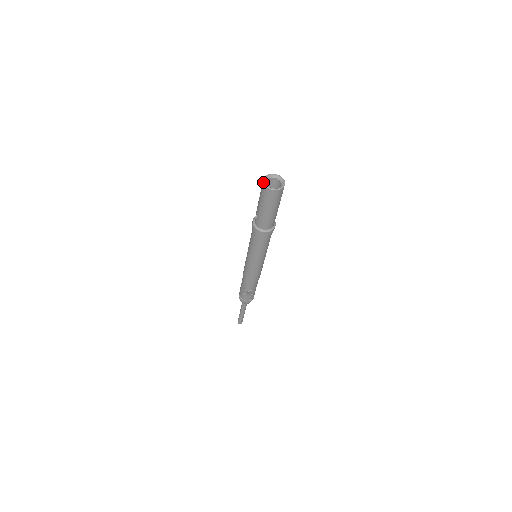
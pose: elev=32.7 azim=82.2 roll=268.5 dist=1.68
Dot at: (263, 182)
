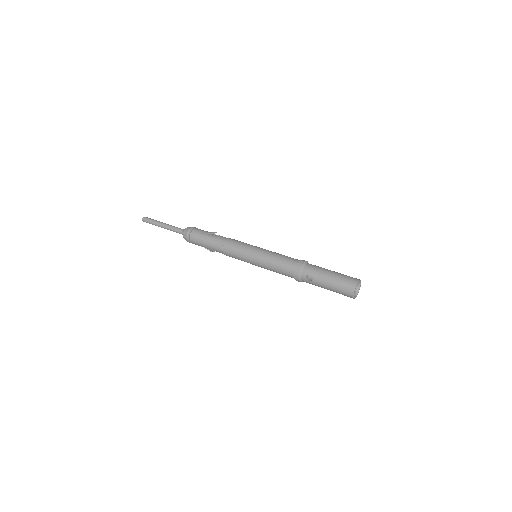
Dot at: occluded
